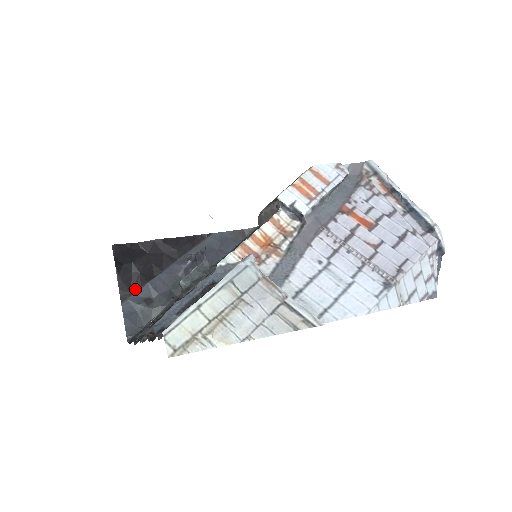
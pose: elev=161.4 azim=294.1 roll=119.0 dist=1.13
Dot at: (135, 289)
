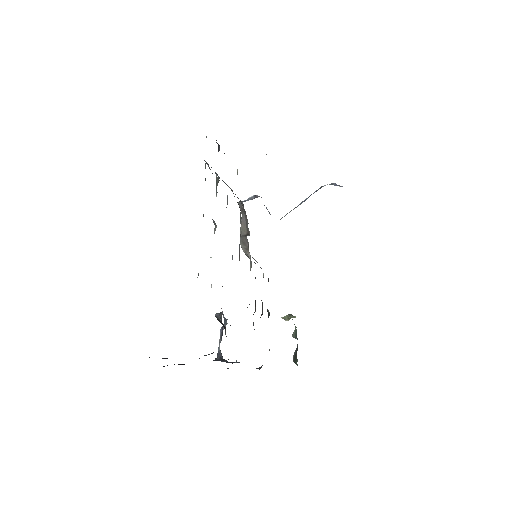
Dot at: occluded
